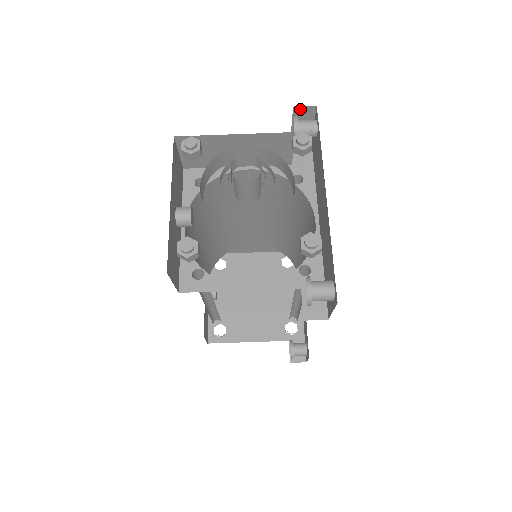
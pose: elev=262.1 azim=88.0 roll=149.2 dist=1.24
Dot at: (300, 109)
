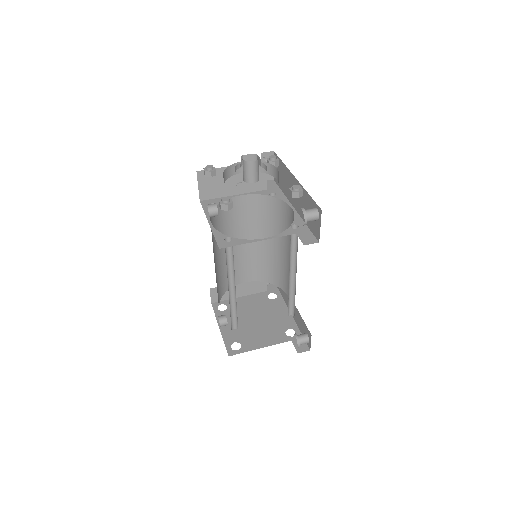
Dot at: (265, 155)
